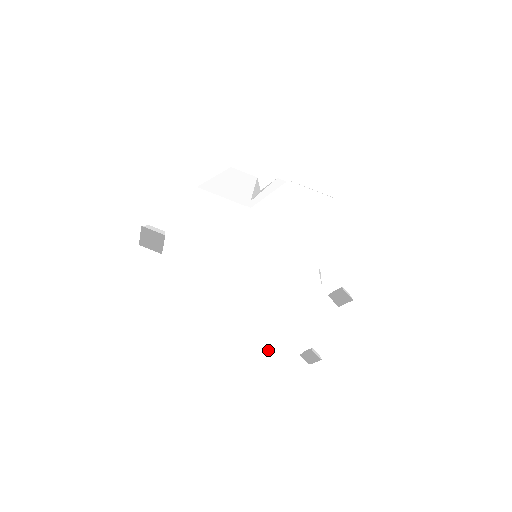
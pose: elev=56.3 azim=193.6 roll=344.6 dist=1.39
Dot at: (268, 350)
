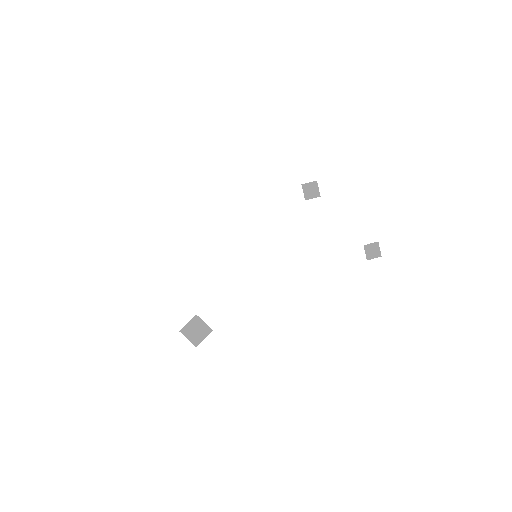
Dot at: (352, 290)
